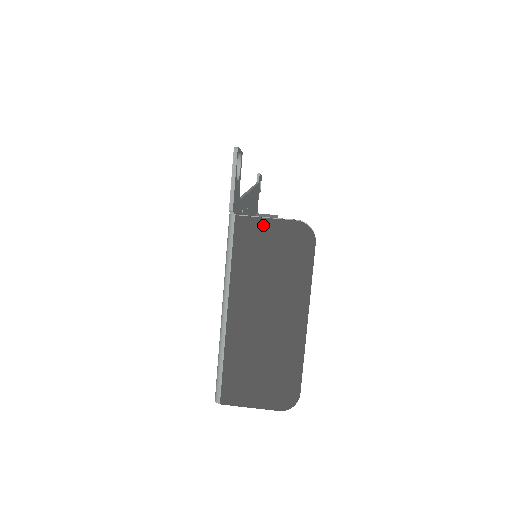
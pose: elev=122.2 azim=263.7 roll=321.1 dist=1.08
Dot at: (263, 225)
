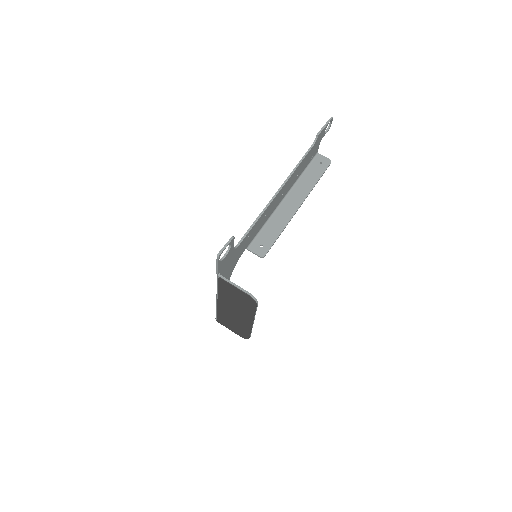
Dot at: (232, 287)
